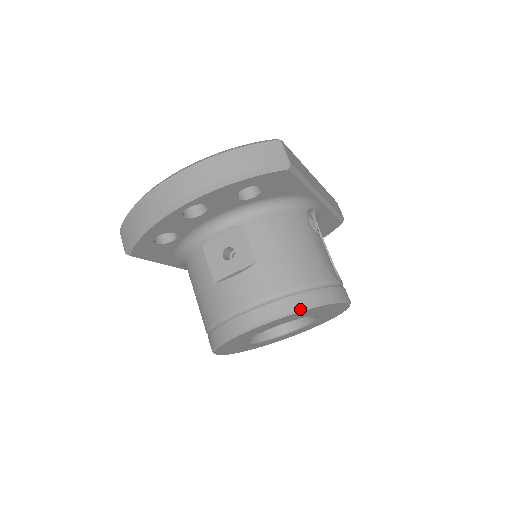
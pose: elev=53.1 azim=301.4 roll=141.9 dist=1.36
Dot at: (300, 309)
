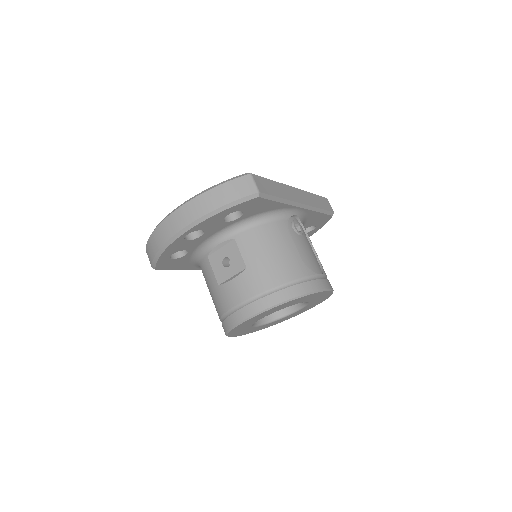
Dot at: (281, 302)
